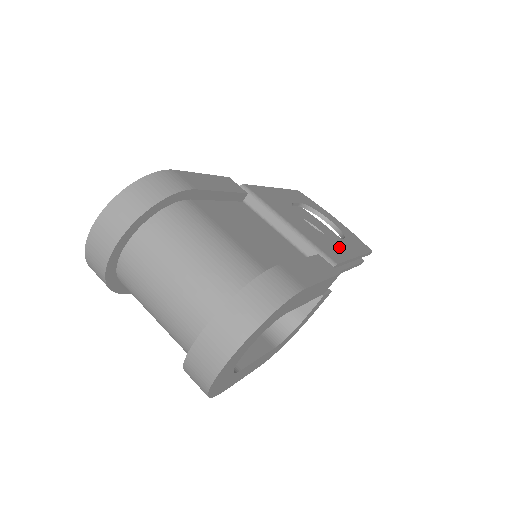
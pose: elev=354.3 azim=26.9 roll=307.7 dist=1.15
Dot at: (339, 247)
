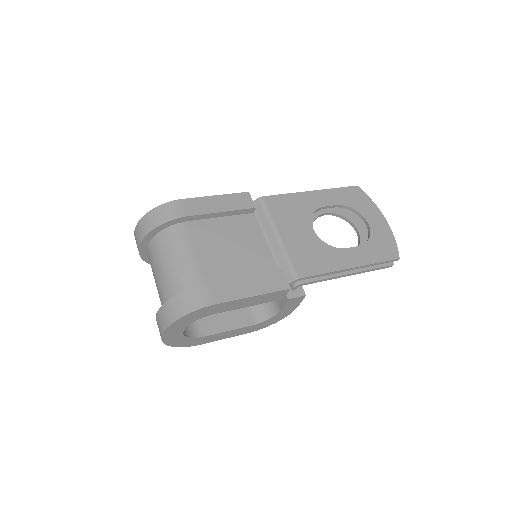
Dot at: (332, 258)
